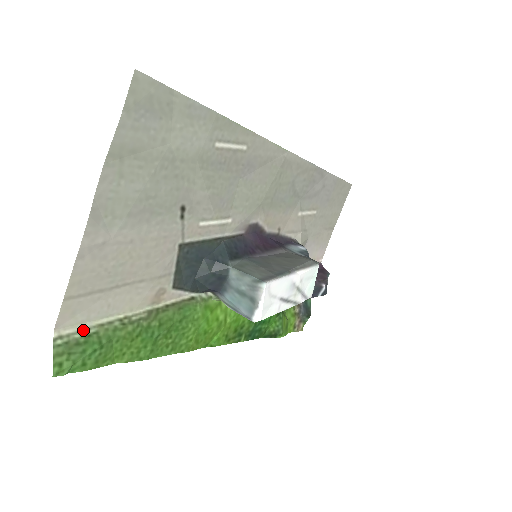
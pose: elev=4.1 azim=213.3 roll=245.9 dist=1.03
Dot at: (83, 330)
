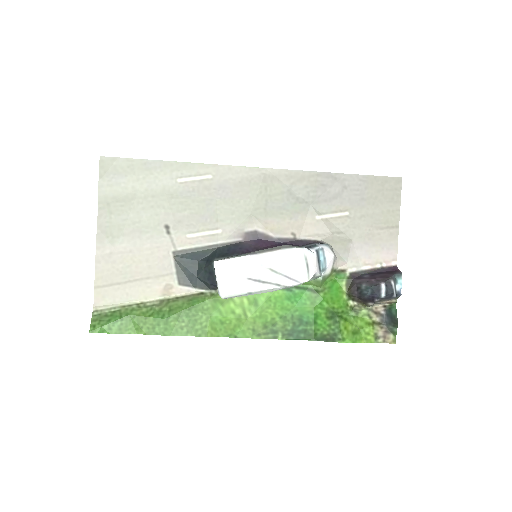
Dot at: (111, 308)
